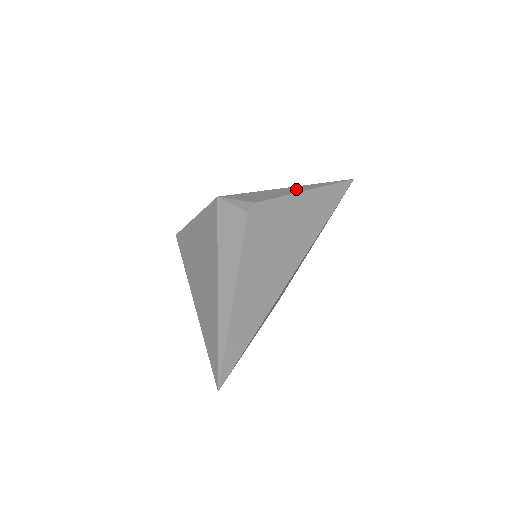
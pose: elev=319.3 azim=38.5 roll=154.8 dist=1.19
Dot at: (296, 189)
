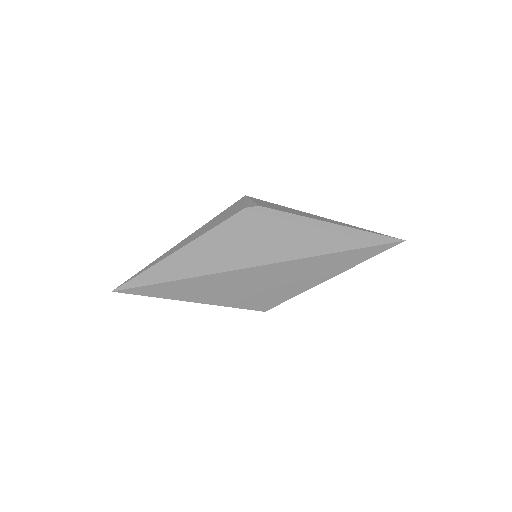
Dot at: (319, 218)
